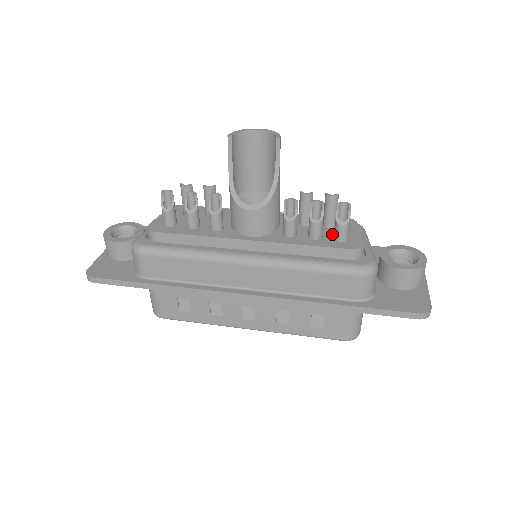
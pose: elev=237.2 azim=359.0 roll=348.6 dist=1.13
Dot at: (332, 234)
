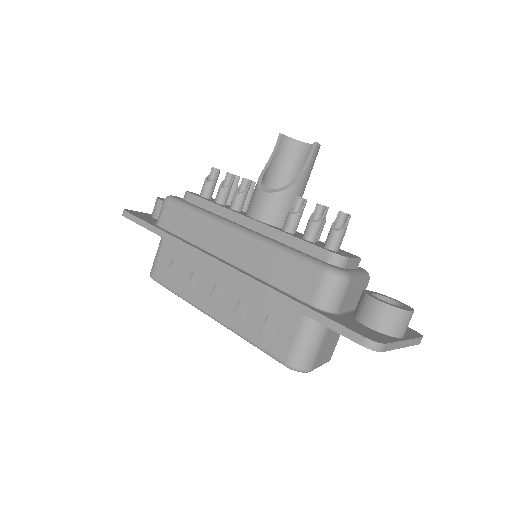
Dot at: occluded
